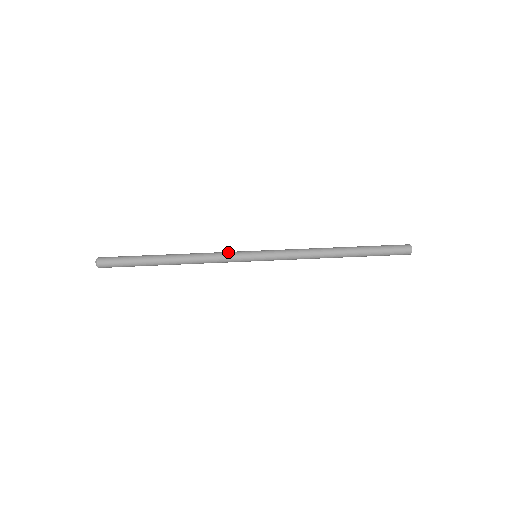
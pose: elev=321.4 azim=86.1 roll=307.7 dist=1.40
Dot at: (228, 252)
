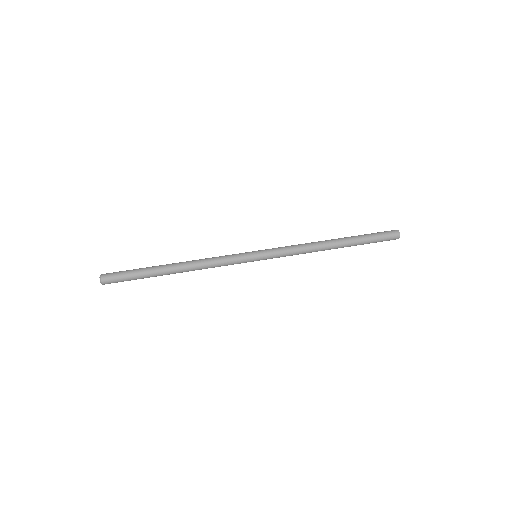
Dot at: (229, 255)
